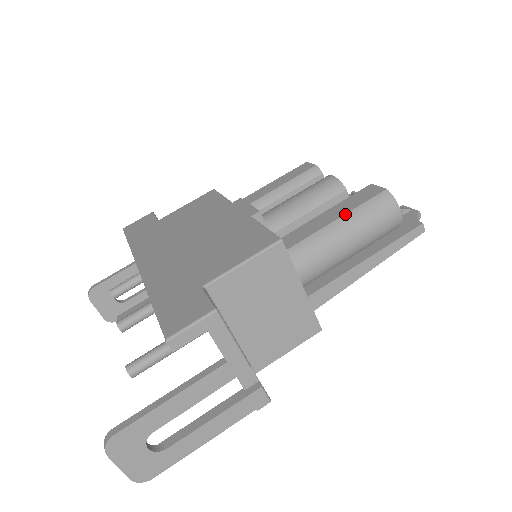
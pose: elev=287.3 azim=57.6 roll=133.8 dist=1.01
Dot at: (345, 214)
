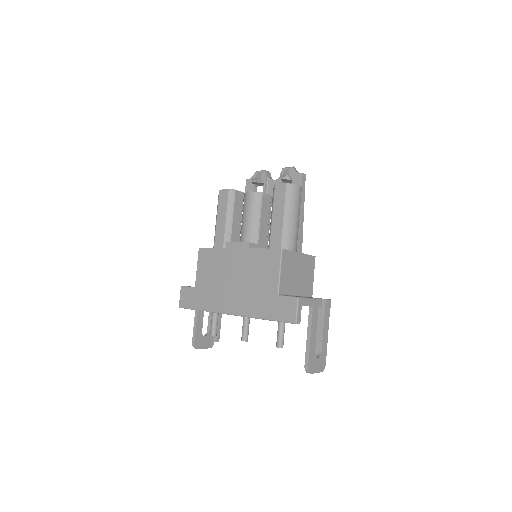
Dot at: (284, 210)
